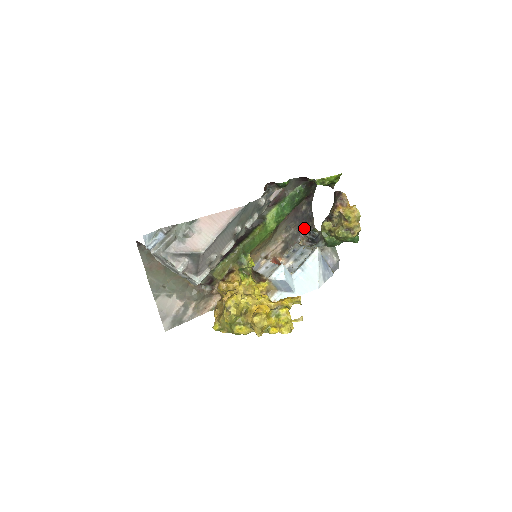
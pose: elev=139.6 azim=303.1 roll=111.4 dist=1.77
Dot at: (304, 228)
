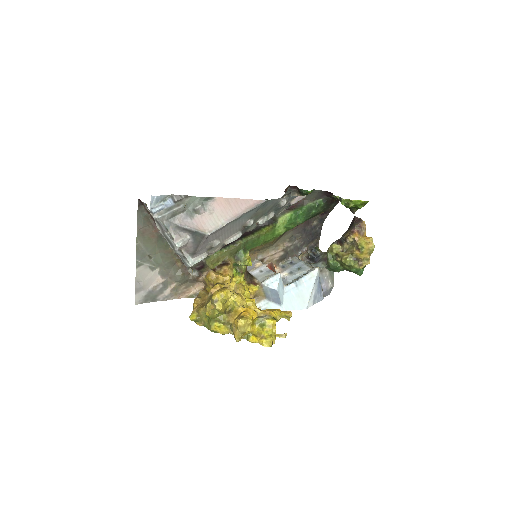
Dot at: (308, 243)
